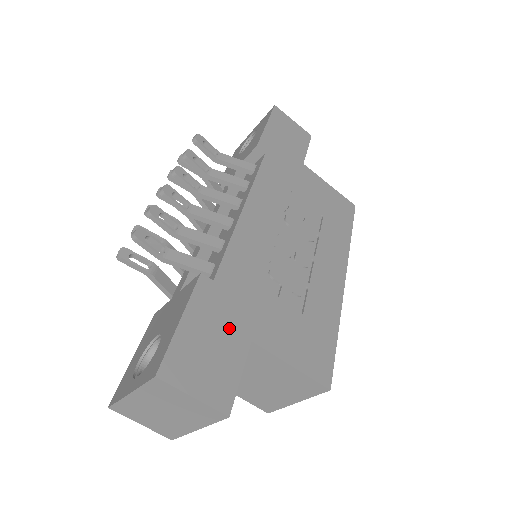
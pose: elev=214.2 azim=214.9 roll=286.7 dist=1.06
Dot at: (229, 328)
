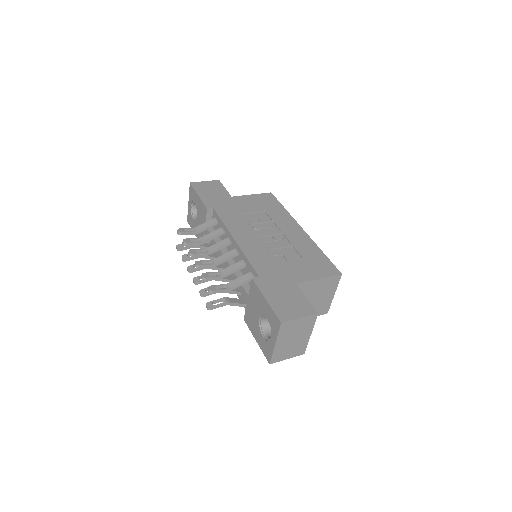
Dot at: (284, 287)
